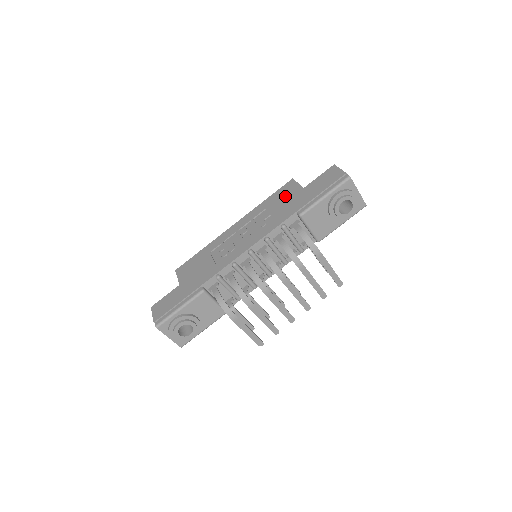
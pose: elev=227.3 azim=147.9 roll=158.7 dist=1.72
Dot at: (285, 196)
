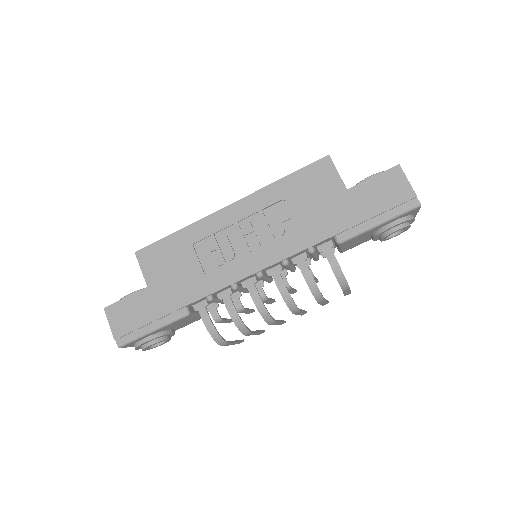
Dot at: (316, 190)
